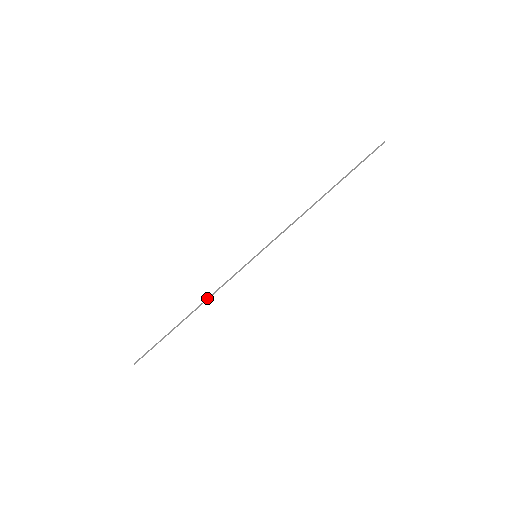
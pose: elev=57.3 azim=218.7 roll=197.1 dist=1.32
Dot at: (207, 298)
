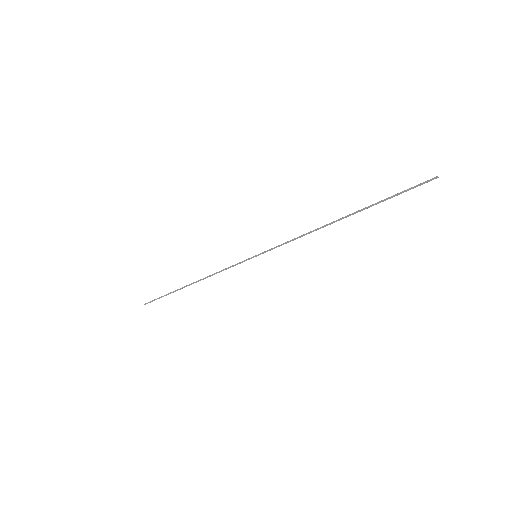
Dot at: (207, 276)
